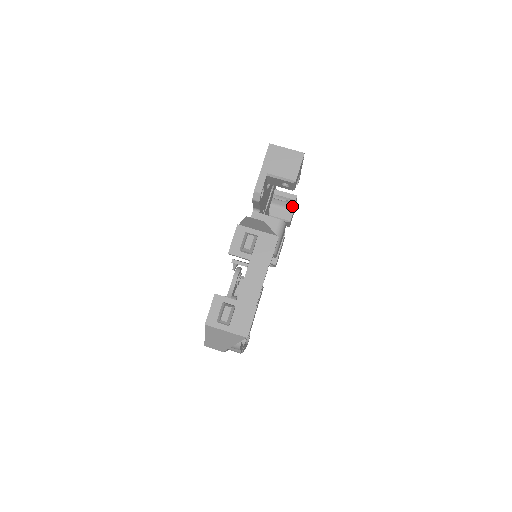
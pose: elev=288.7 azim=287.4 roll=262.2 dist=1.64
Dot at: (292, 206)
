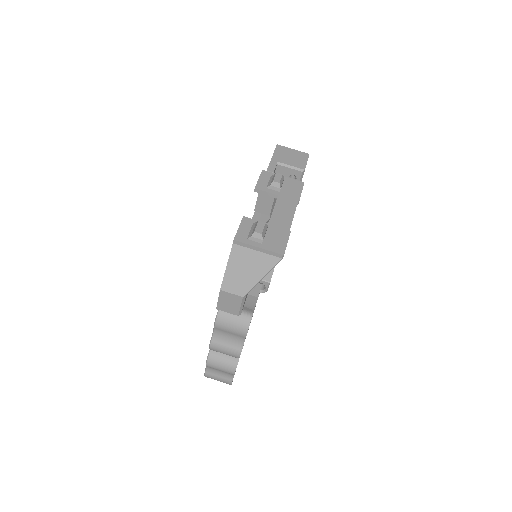
Dot at: occluded
